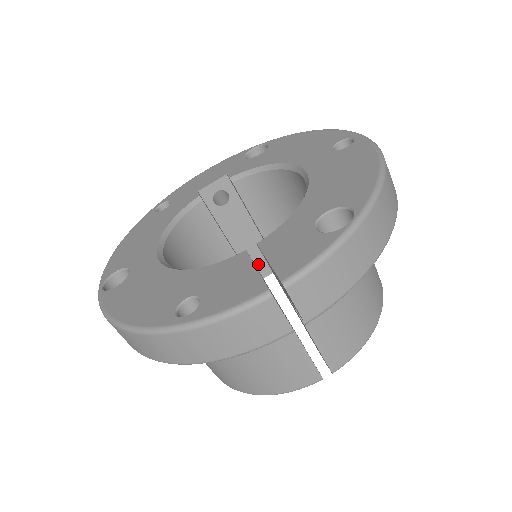
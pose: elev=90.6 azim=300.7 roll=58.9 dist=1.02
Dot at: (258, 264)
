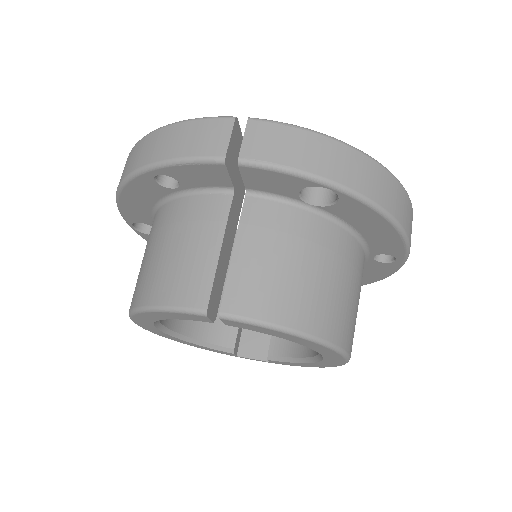
Dot at: (255, 339)
